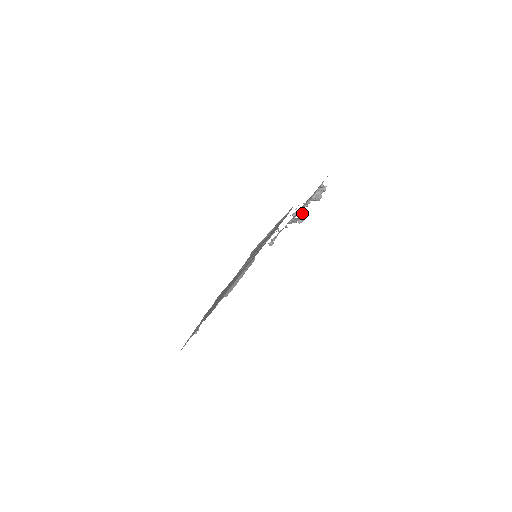
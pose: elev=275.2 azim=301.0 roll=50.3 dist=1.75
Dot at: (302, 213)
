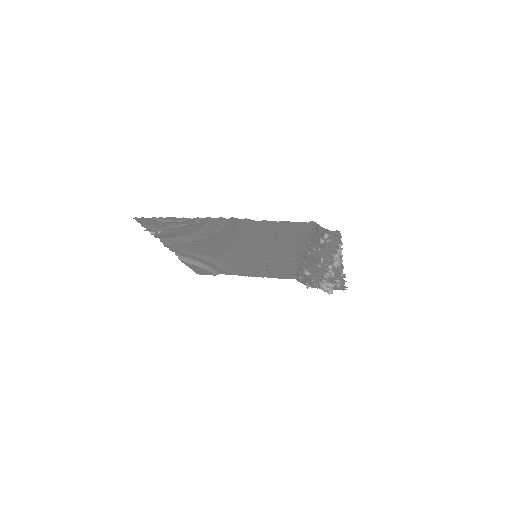
Dot at: (338, 265)
